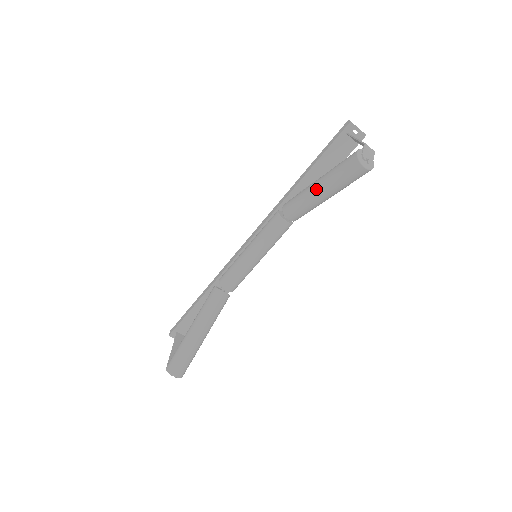
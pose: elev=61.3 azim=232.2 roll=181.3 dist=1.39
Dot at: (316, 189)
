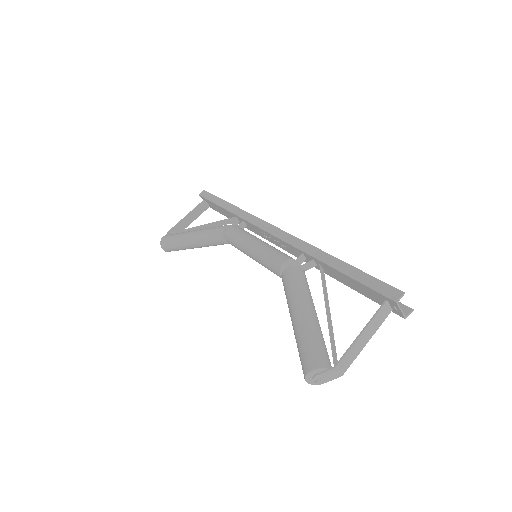
Dot at: (292, 318)
